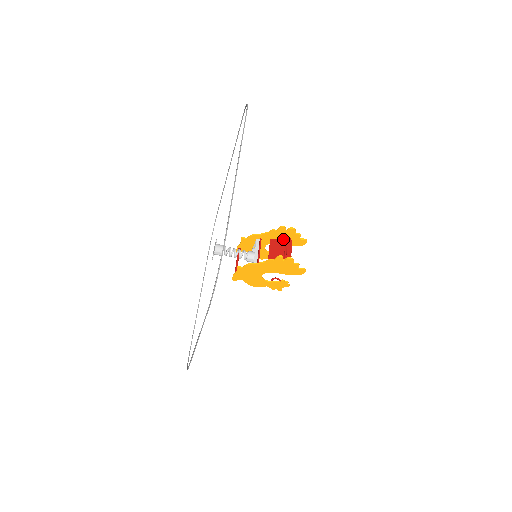
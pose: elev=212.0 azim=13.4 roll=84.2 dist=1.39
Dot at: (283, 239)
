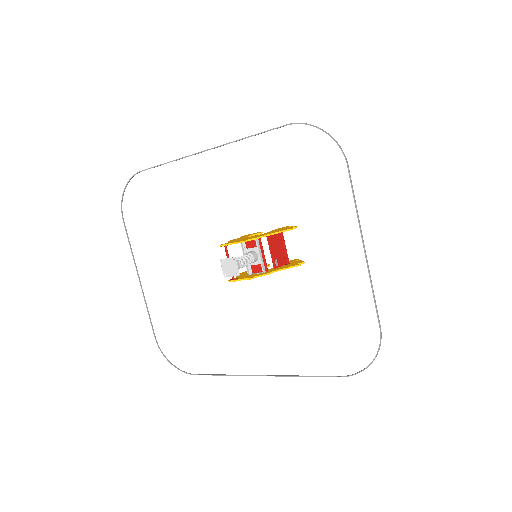
Dot at: occluded
